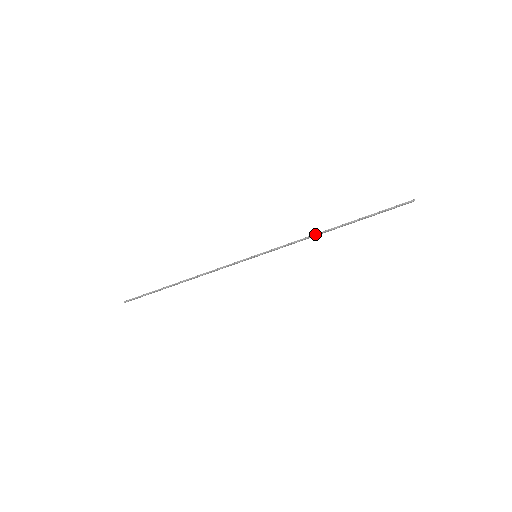
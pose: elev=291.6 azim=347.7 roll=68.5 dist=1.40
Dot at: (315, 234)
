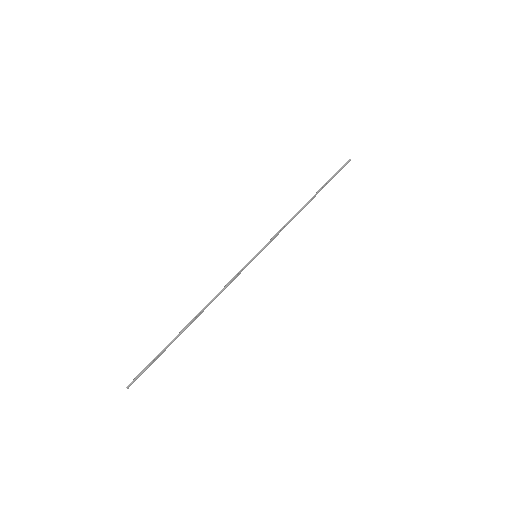
Dot at: (296, 213)
